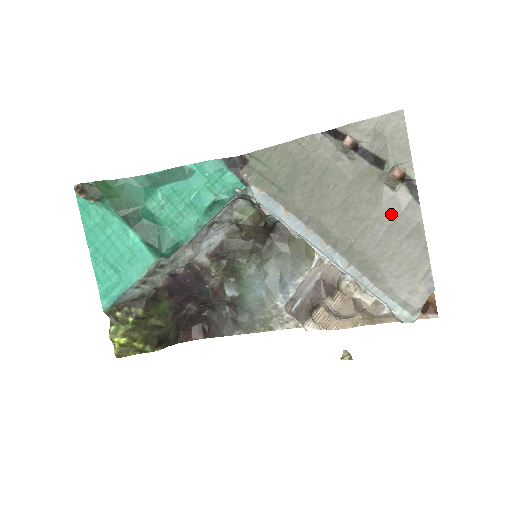
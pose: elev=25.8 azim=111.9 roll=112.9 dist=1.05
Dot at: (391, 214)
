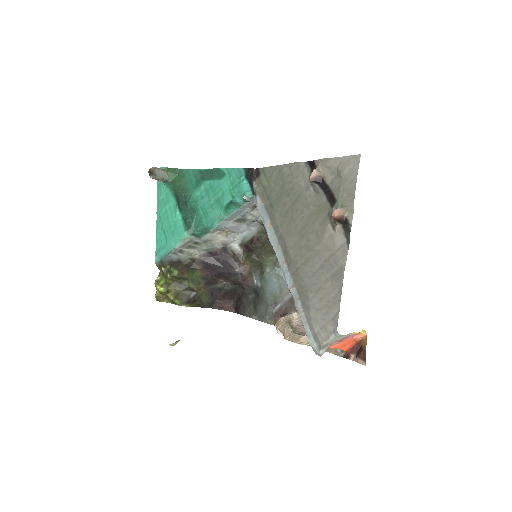
Dot at: (327, 251)
